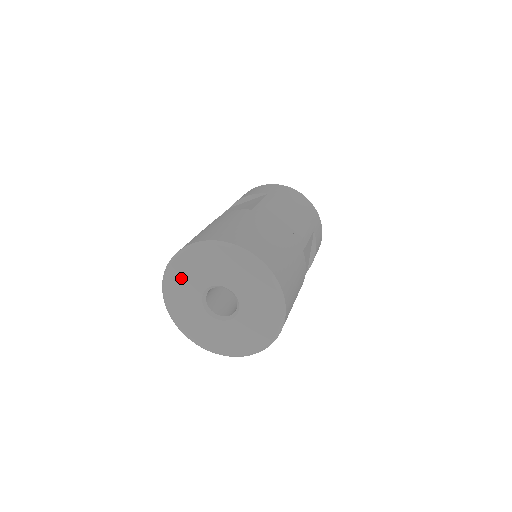
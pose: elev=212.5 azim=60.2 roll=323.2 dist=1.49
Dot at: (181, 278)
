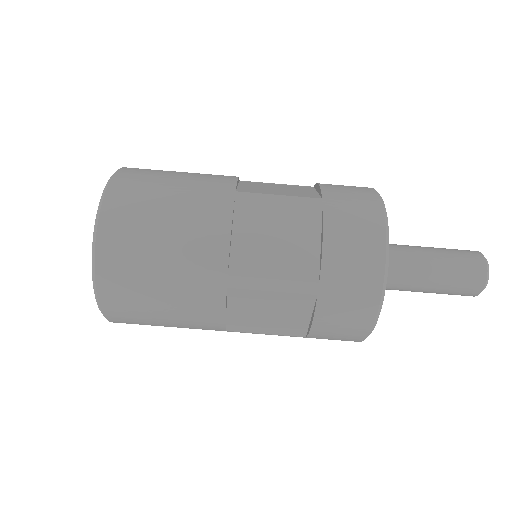
Dot at: occluded
